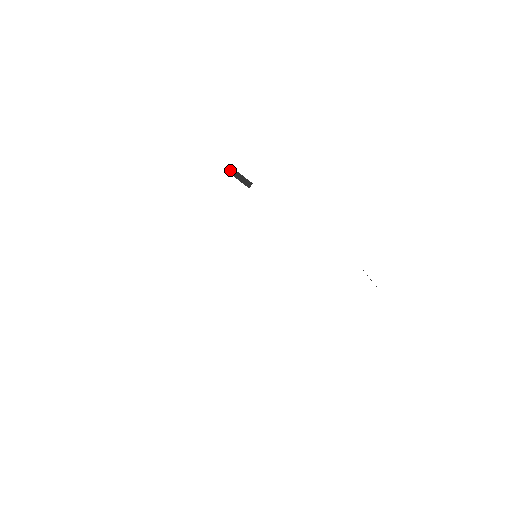
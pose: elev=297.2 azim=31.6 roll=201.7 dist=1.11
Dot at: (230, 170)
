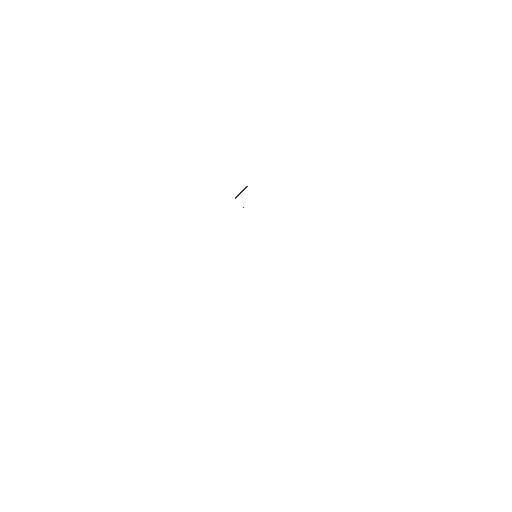
Dot at: occluded
